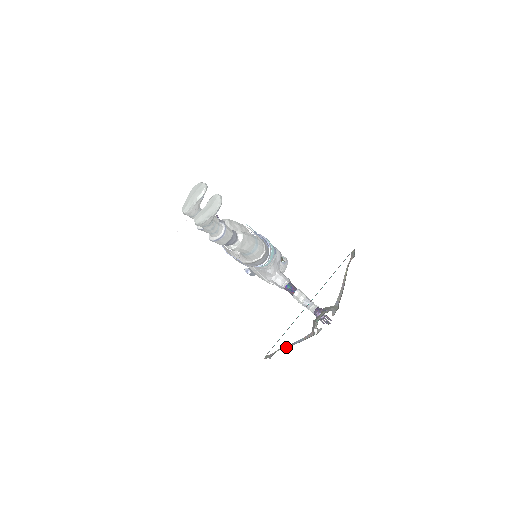
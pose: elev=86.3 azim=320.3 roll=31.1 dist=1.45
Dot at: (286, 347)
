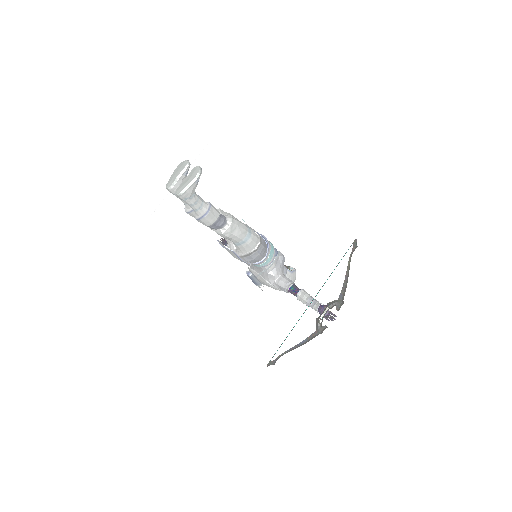
Dot at: (289, 350)
